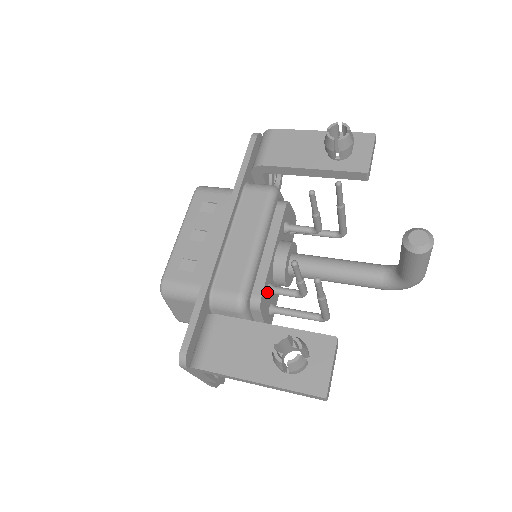
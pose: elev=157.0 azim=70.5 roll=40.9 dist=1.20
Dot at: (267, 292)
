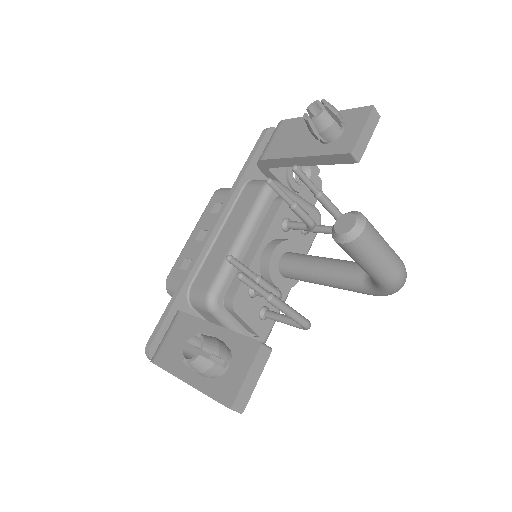
Dot at: (249, 293)
